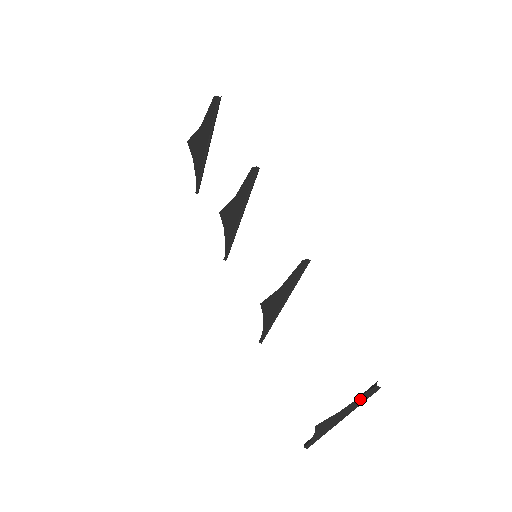
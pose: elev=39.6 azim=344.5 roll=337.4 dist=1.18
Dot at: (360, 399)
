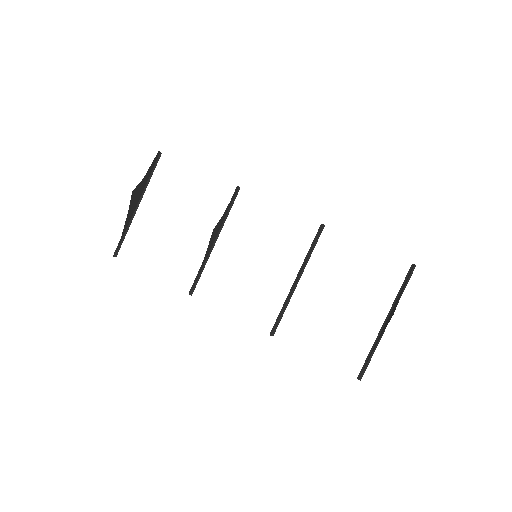
Dot at: (406, 283)
